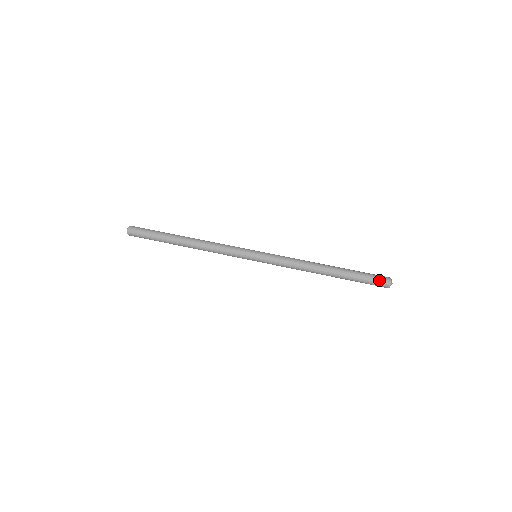
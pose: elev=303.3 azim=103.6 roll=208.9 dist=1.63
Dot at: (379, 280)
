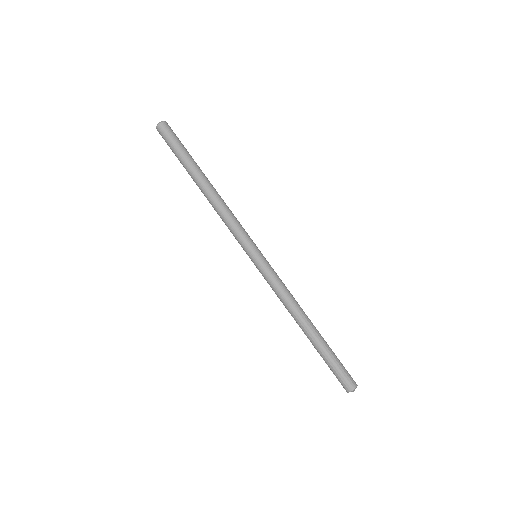
Dot at: (347, 377)
